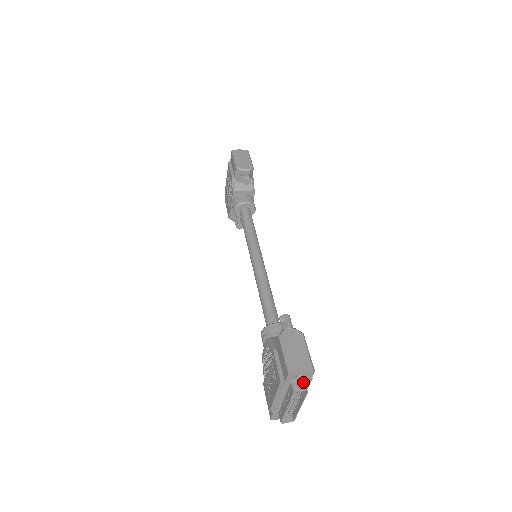
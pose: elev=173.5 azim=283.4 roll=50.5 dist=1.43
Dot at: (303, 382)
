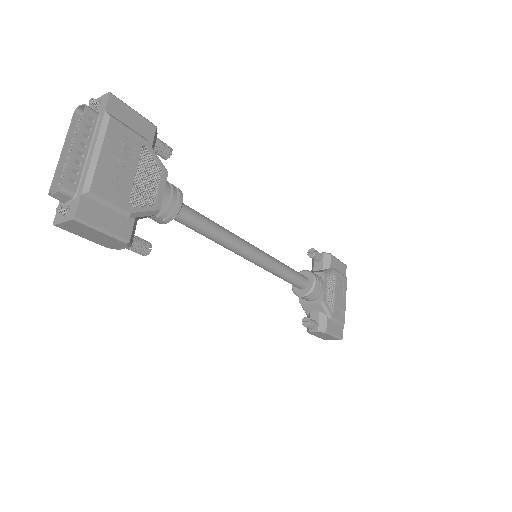
Dot at: (95, 111)
